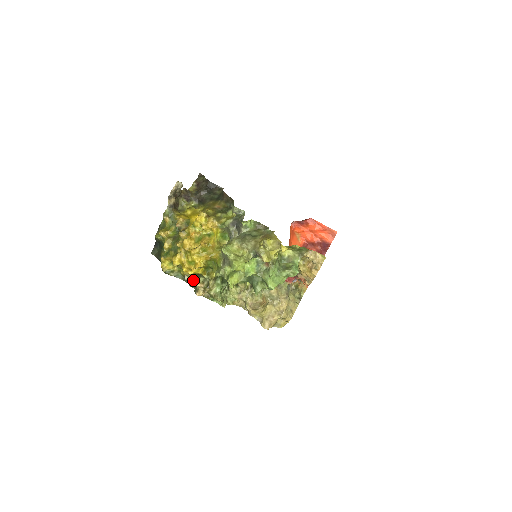
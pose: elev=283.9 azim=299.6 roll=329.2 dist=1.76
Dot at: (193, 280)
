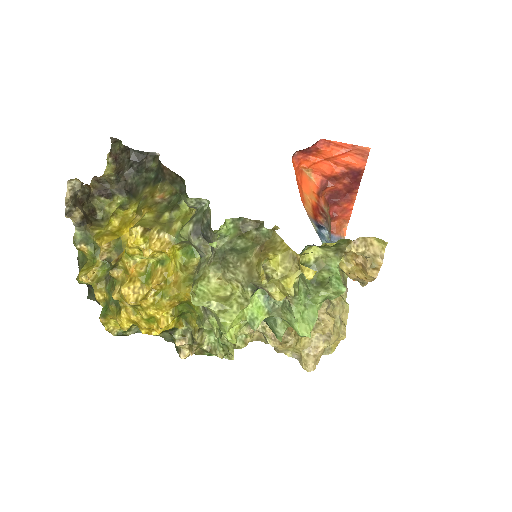
Dot at: (167, 332)
